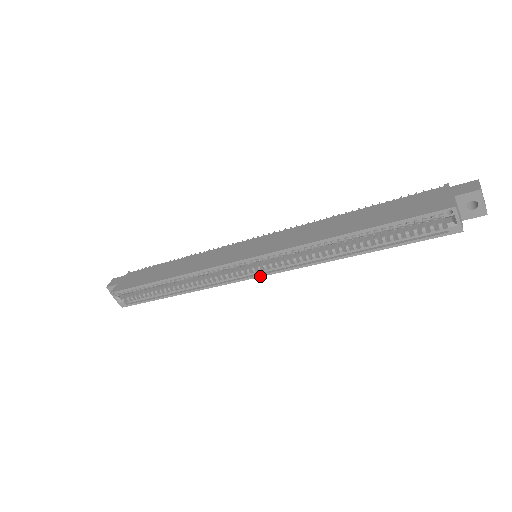
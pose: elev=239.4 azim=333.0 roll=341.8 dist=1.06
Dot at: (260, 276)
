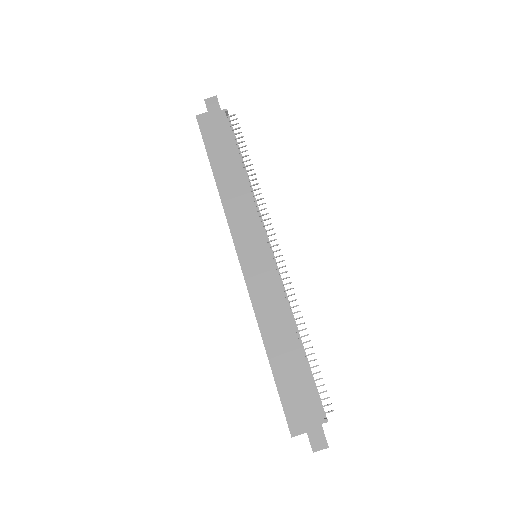
Dot at: occluded
